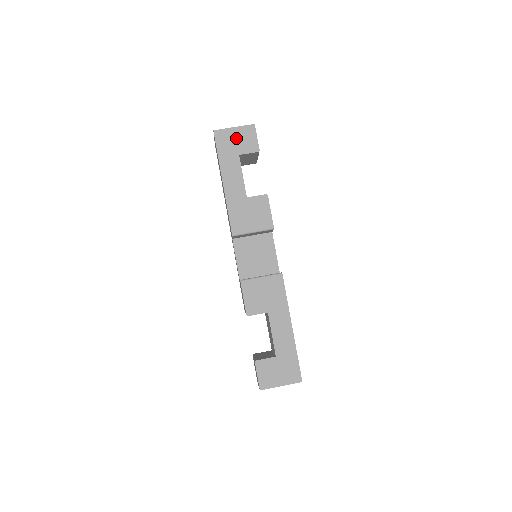
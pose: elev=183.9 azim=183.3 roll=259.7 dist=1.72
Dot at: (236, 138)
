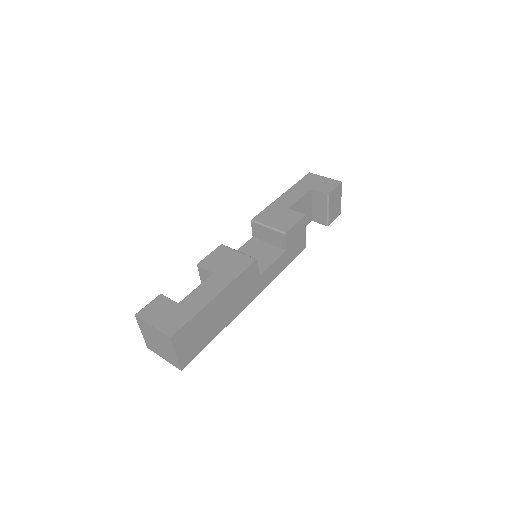
Dot at: (320, 182)
